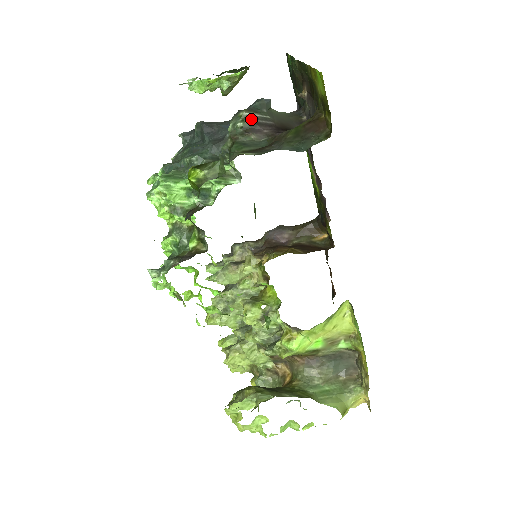
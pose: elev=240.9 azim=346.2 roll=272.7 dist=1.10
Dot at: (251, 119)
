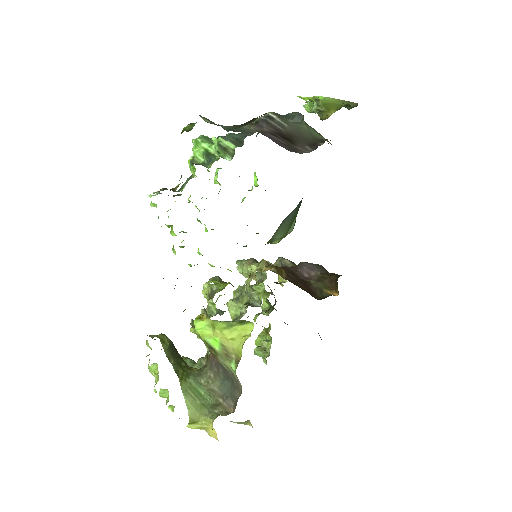
Dot at: (267, 118)
